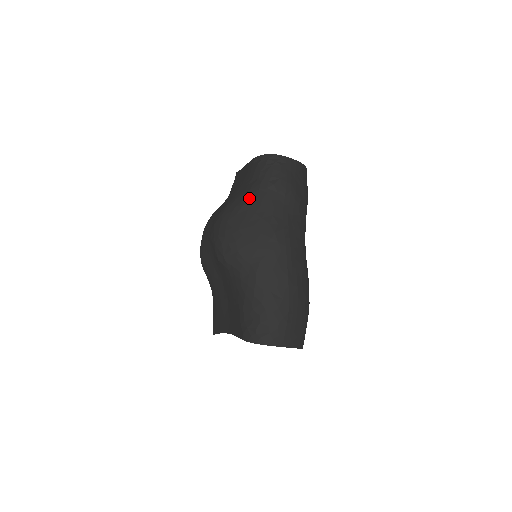
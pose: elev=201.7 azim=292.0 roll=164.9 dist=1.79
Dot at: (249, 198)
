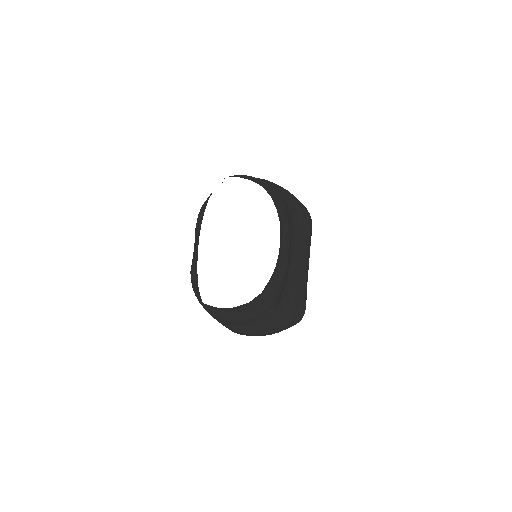
Dot at: (201, 304)
